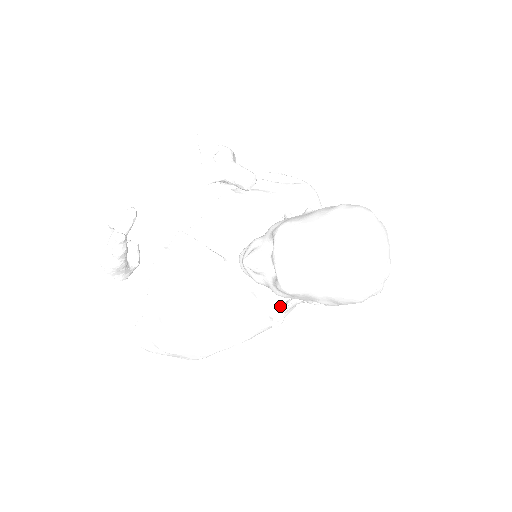
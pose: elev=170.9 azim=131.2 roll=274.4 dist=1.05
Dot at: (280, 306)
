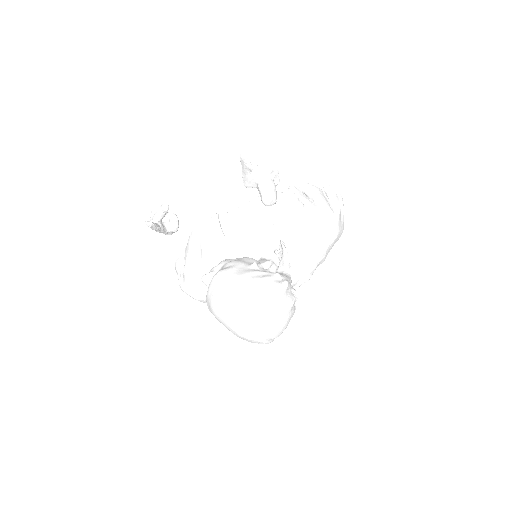
Dot at: occluded
